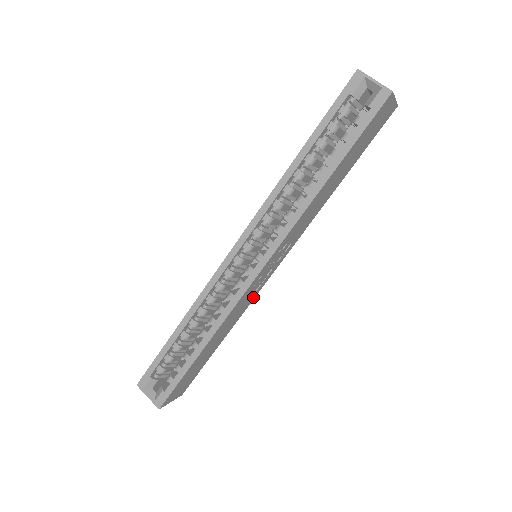
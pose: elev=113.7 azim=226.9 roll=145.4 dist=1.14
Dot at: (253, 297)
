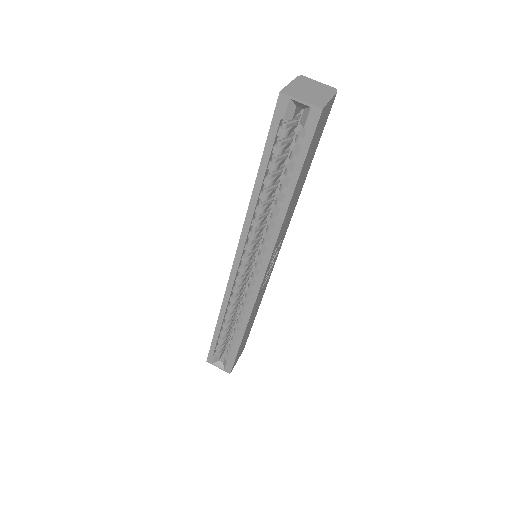
Dot at: (268, 281)
